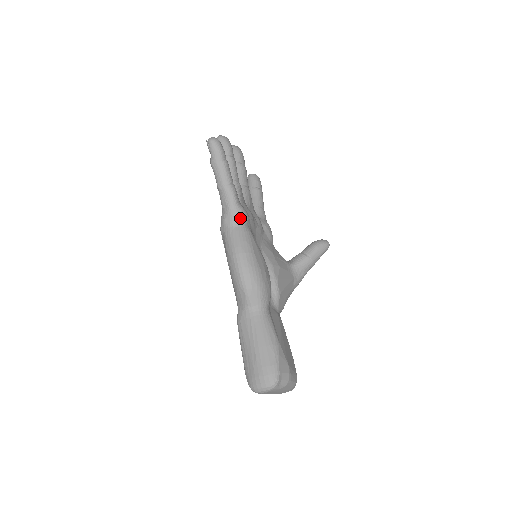
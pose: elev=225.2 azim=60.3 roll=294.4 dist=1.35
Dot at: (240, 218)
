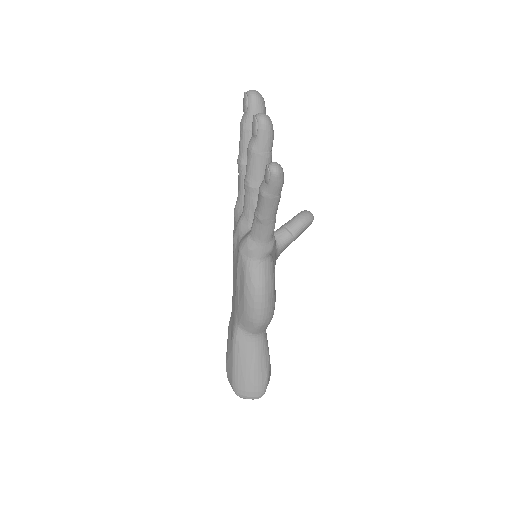
Dot at: (270, 252)
